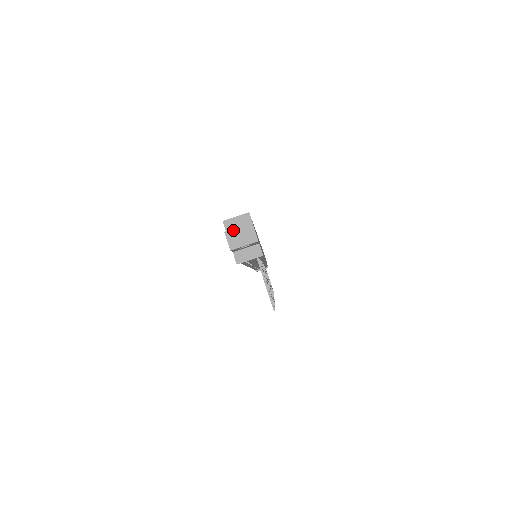
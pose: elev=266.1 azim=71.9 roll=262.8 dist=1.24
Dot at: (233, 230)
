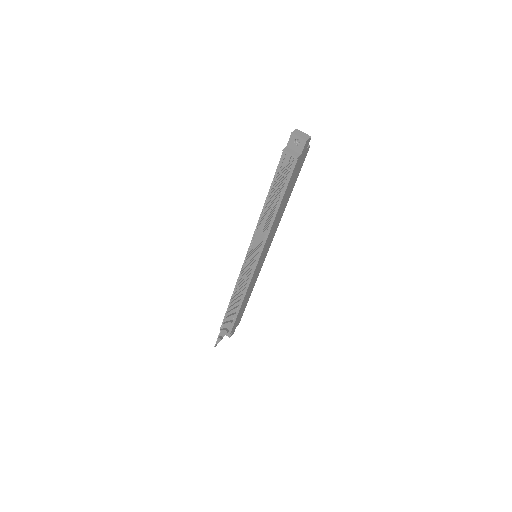
Dot at: (301, 131)
